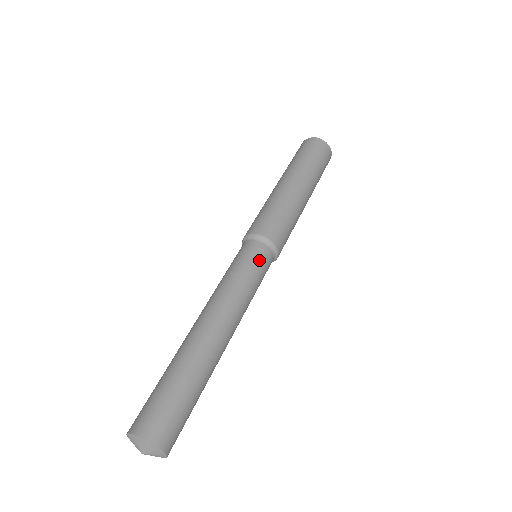
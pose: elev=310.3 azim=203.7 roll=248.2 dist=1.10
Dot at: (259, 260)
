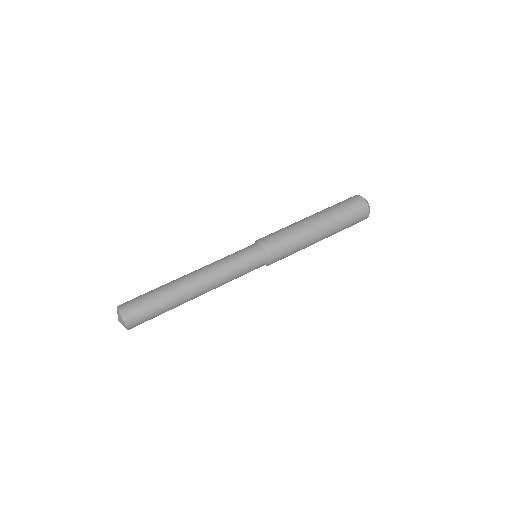
Dot at: (245, 251)
